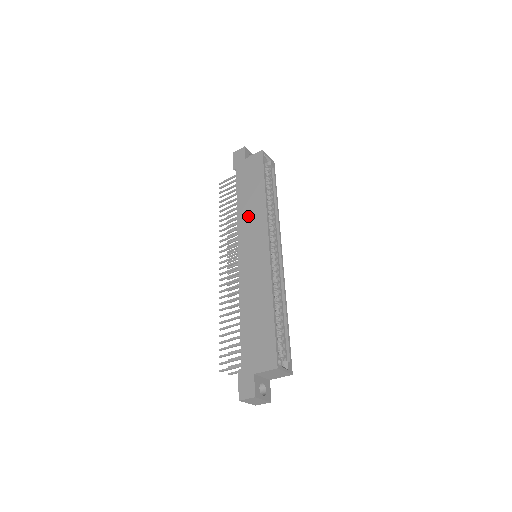
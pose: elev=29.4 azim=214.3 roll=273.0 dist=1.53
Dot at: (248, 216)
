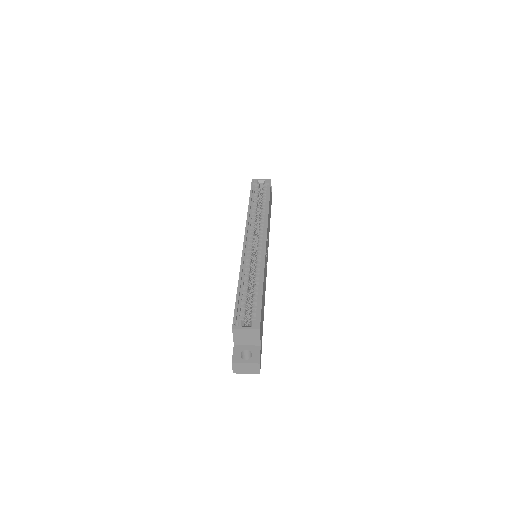
Dot at: occluded
